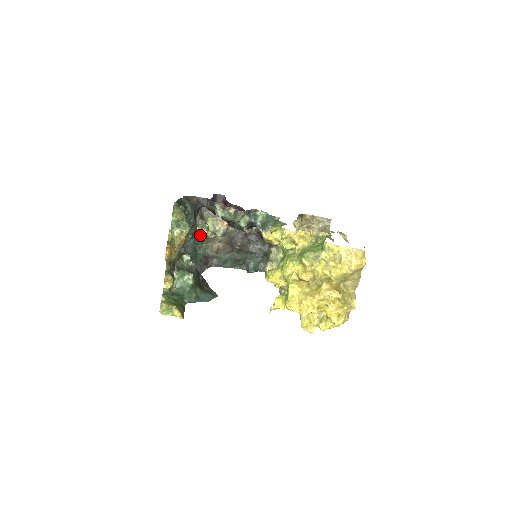
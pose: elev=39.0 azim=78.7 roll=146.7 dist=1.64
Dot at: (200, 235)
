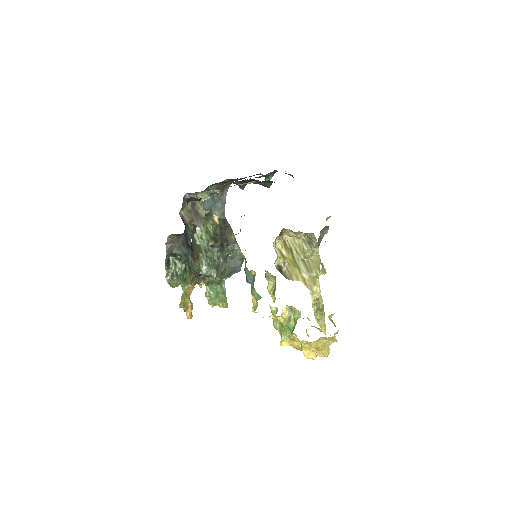
Dot at: occluded
